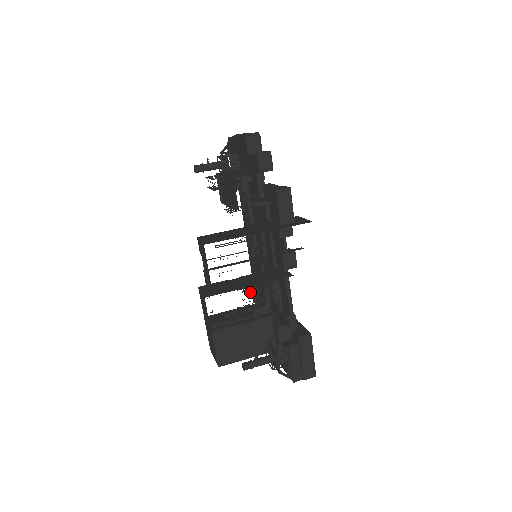
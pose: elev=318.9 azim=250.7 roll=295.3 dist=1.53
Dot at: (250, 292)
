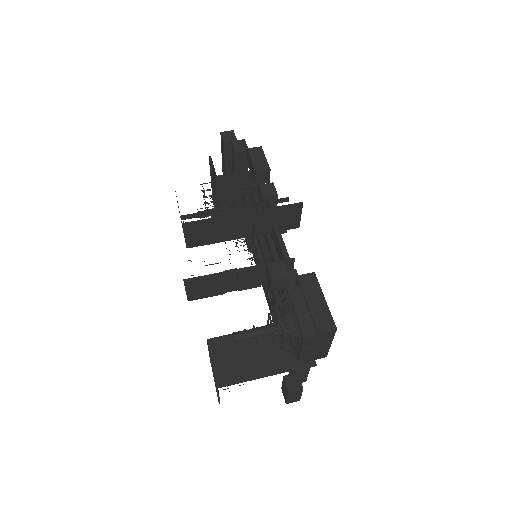
Dot at: occluded
